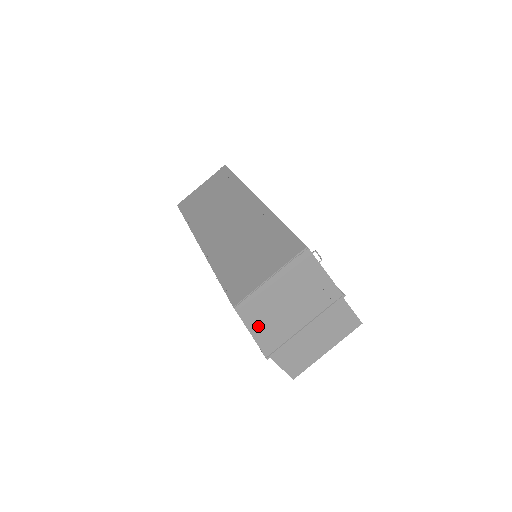
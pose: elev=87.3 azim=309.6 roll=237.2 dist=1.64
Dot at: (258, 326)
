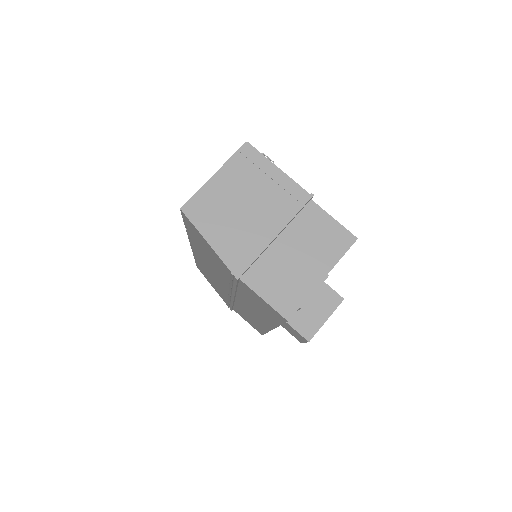
Dot at: (214, 232)
